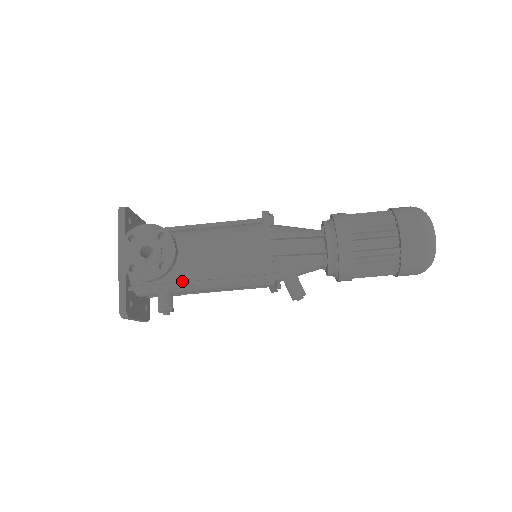
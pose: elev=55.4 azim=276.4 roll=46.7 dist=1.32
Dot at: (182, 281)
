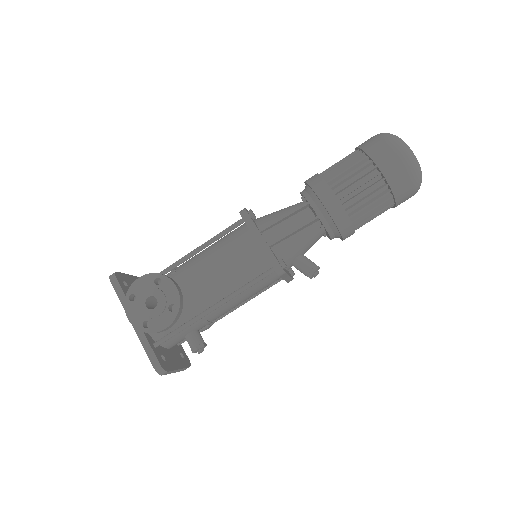
Dot at: (199, 313)
